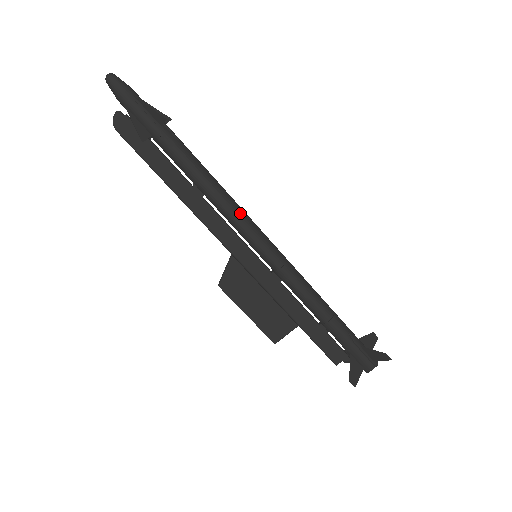
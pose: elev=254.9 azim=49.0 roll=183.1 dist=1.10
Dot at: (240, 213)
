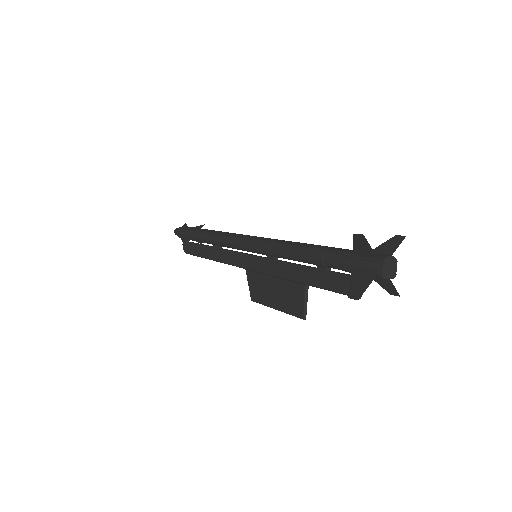
Dot at: (232, 236)
